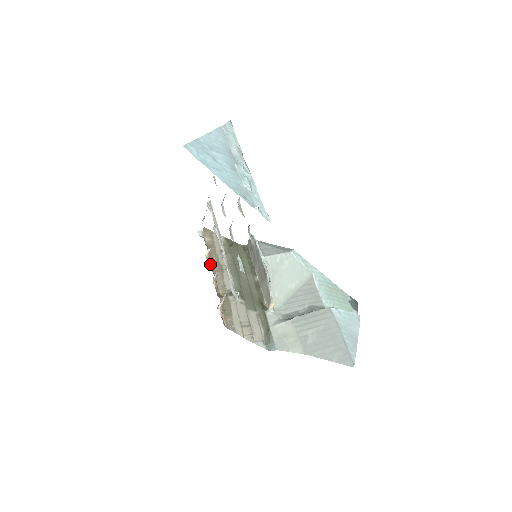
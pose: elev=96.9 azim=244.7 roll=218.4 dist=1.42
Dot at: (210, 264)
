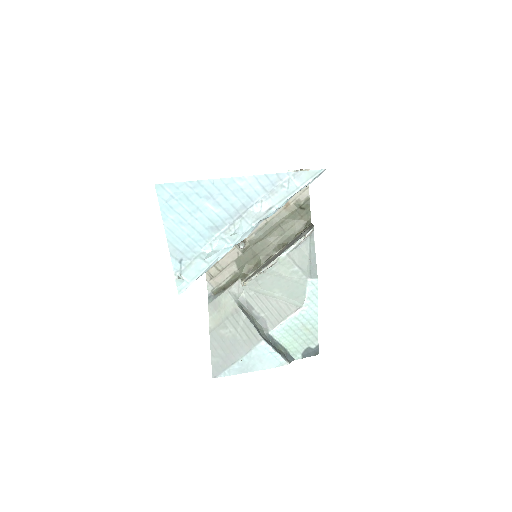
Dot at: occluded
